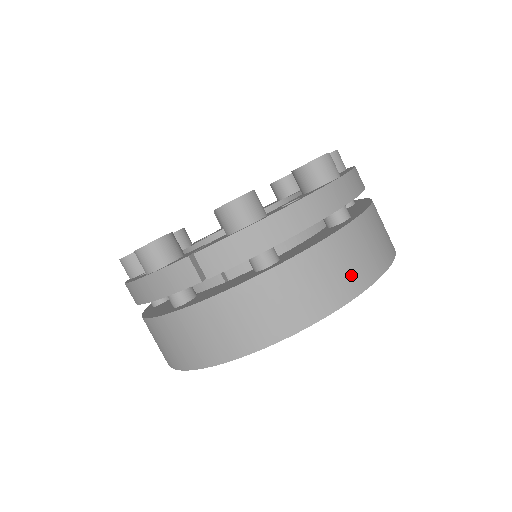
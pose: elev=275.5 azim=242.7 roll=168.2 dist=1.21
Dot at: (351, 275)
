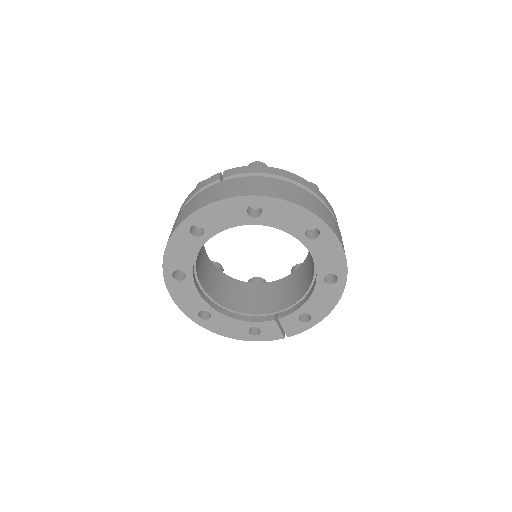
Dot at: (299, 199)
